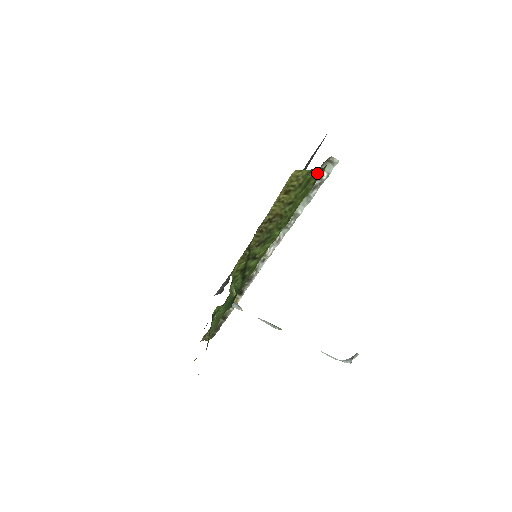
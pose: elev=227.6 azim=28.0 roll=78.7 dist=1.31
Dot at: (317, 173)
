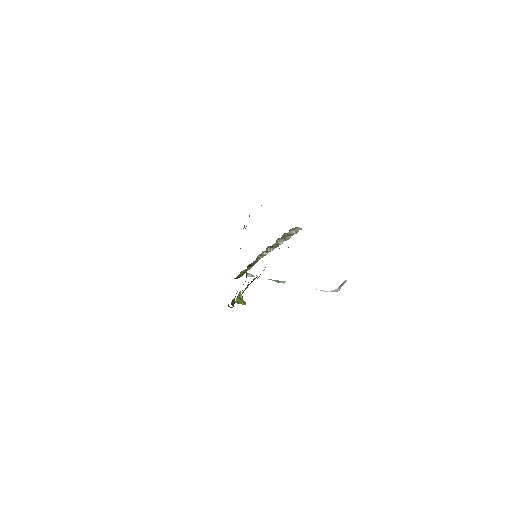
Dot at: occluded
